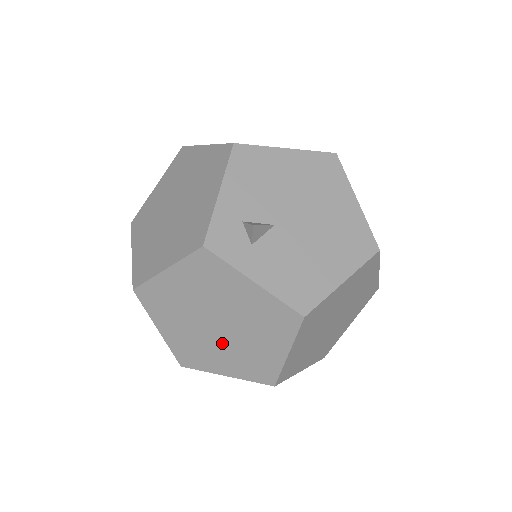
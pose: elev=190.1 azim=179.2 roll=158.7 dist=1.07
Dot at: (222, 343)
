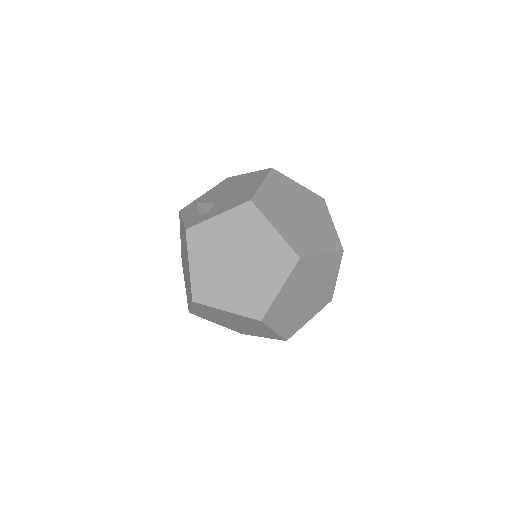
Dot at: (252, 270)
